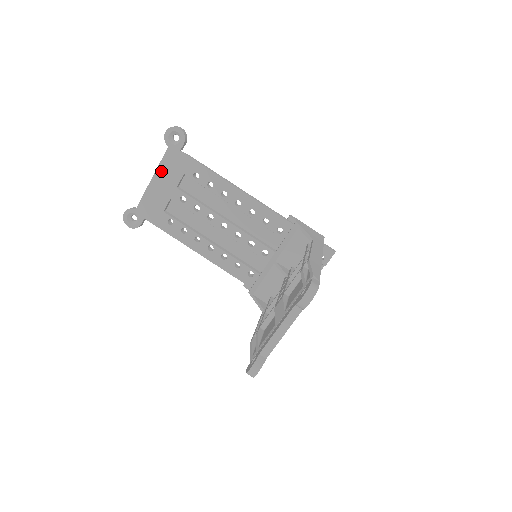
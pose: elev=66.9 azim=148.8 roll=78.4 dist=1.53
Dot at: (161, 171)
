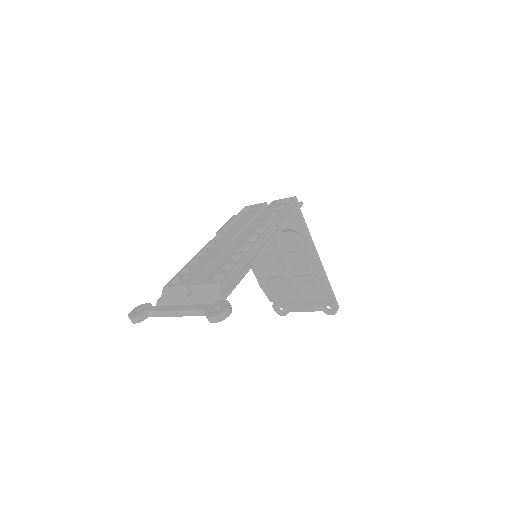
Dot at: occluded
